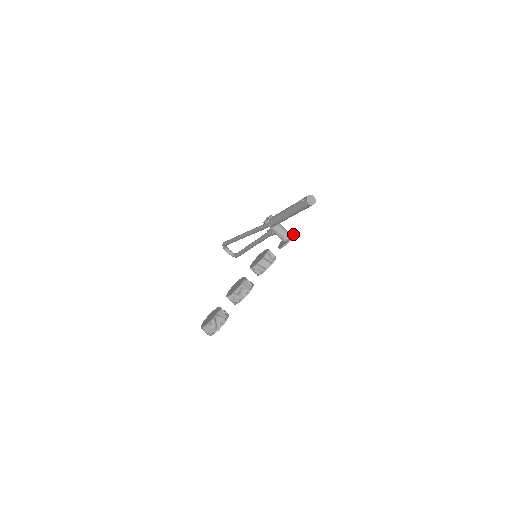
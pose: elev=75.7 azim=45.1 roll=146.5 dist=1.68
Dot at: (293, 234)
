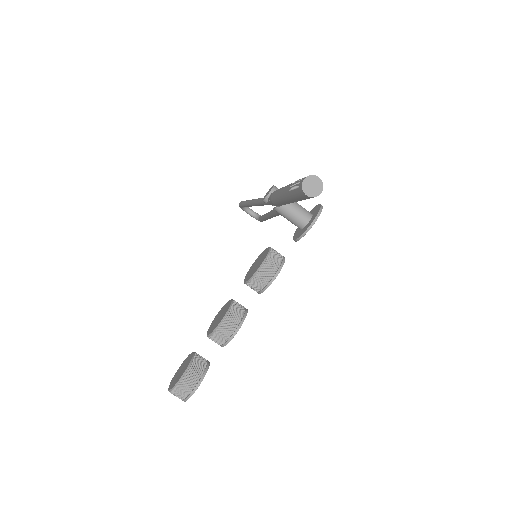
Dot at: (313, 218)
